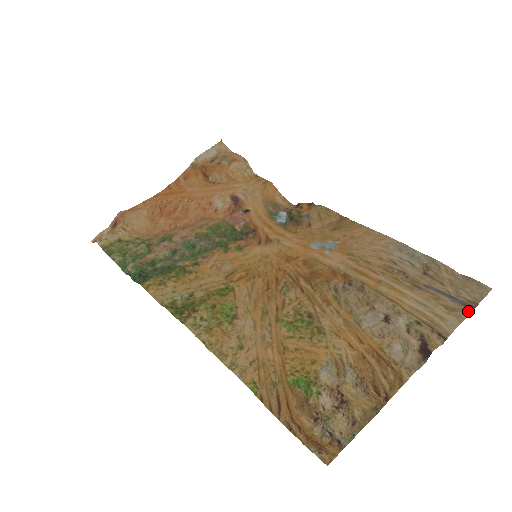
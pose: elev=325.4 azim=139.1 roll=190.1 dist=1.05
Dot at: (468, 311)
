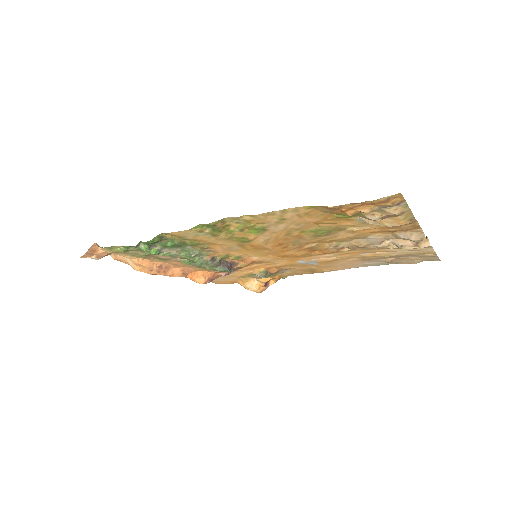
Dot at: (434, 254)
